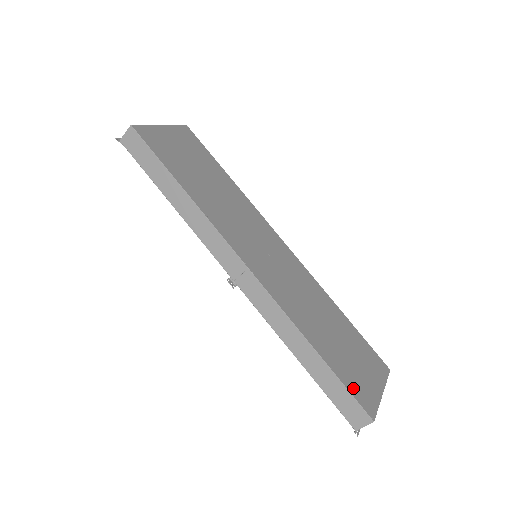
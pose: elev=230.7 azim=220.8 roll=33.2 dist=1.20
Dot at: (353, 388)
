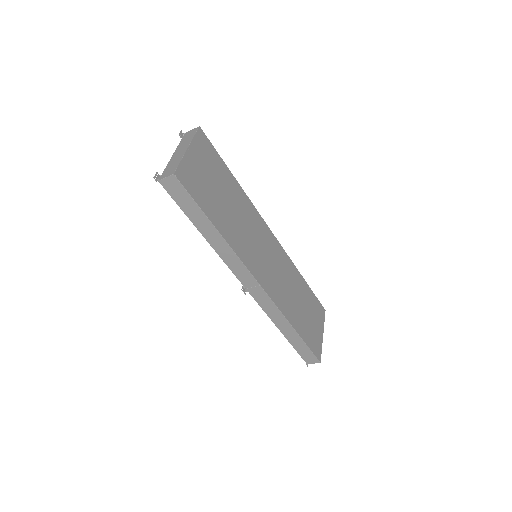
Dot at: (312, 345)
